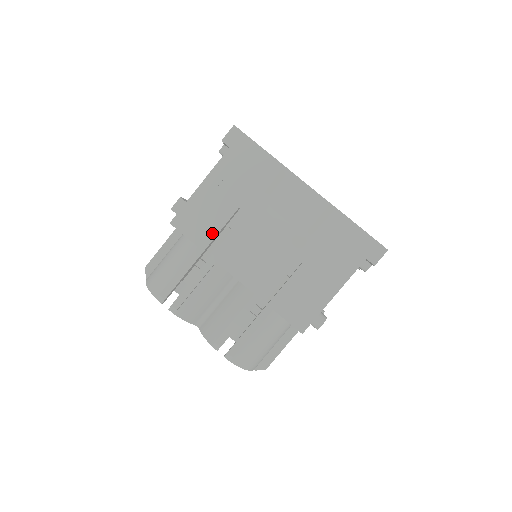
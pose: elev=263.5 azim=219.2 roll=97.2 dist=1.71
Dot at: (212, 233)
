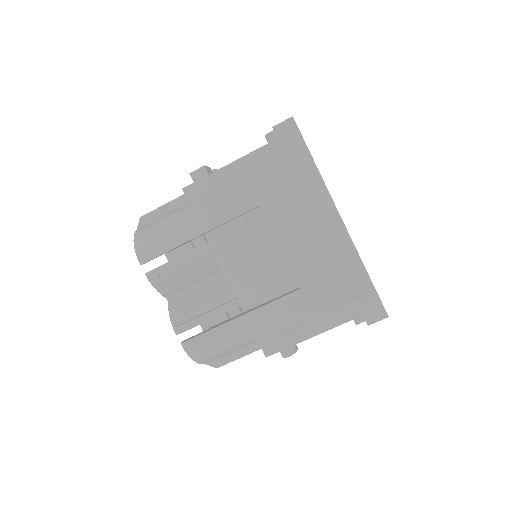
Dot at: (221, 219)
